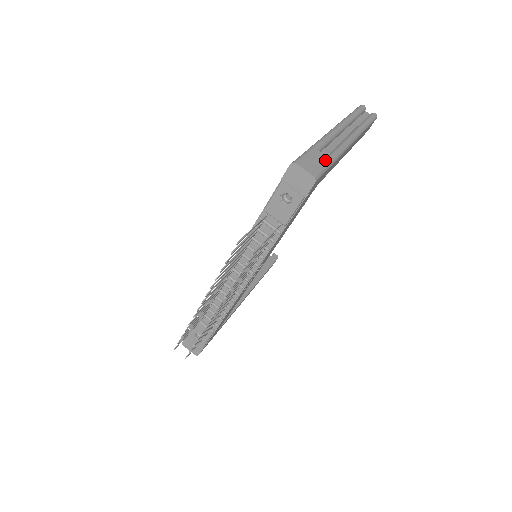
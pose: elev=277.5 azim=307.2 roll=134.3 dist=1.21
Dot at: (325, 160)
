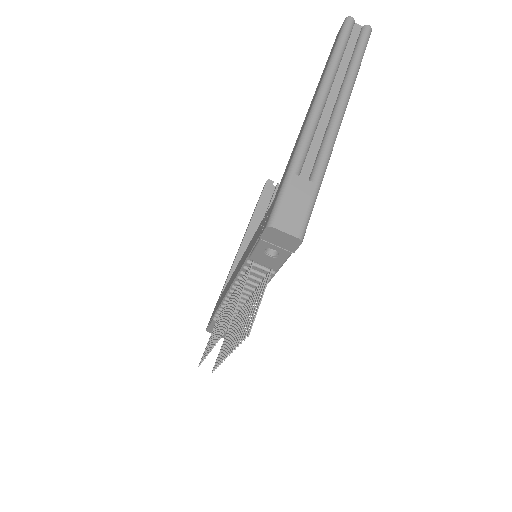
Dot at: (309, 191)
